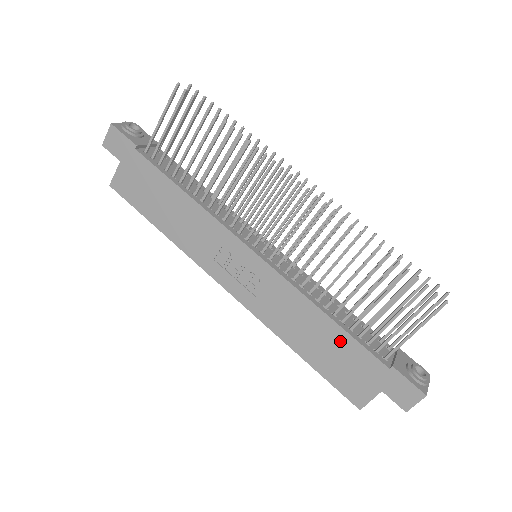
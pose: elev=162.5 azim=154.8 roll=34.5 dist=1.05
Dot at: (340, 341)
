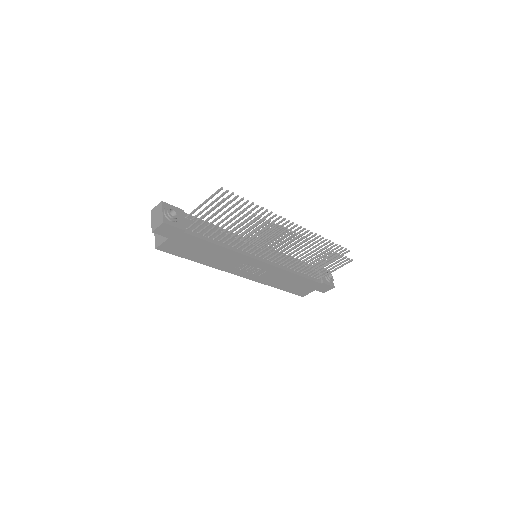
Dot at: (301, 281)
